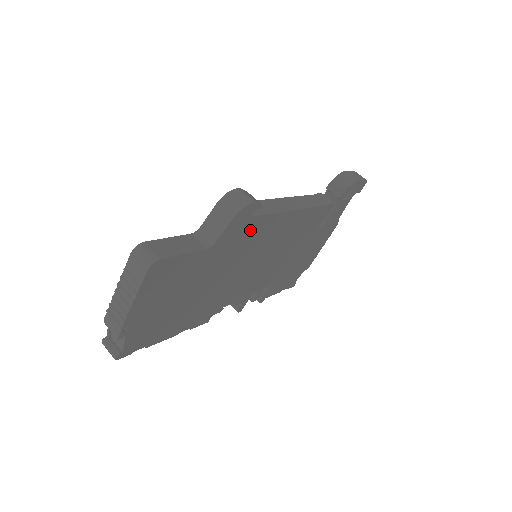
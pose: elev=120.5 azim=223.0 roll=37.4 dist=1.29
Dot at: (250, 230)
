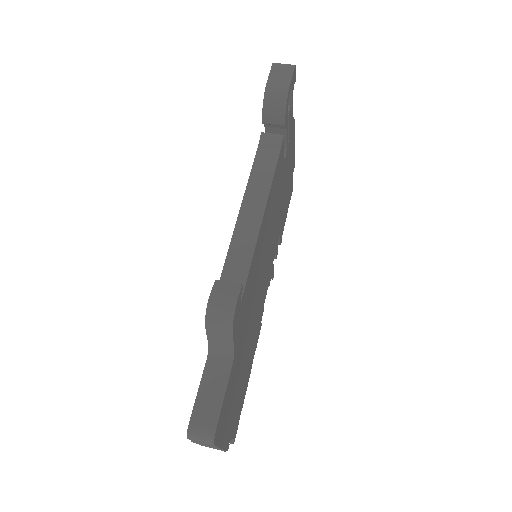
Dot at: (246, 296)
